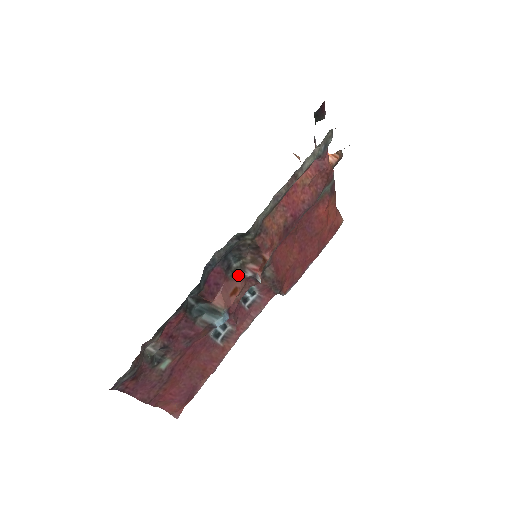
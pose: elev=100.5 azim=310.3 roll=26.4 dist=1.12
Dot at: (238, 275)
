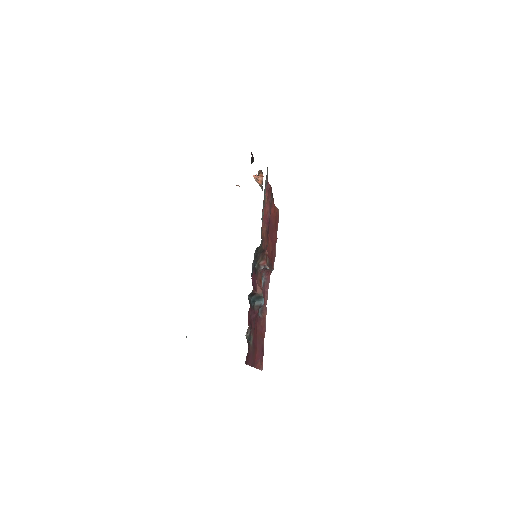
Dot at: (258, 271)
